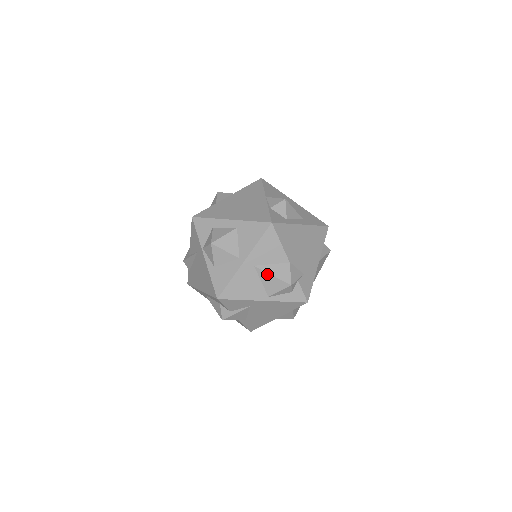
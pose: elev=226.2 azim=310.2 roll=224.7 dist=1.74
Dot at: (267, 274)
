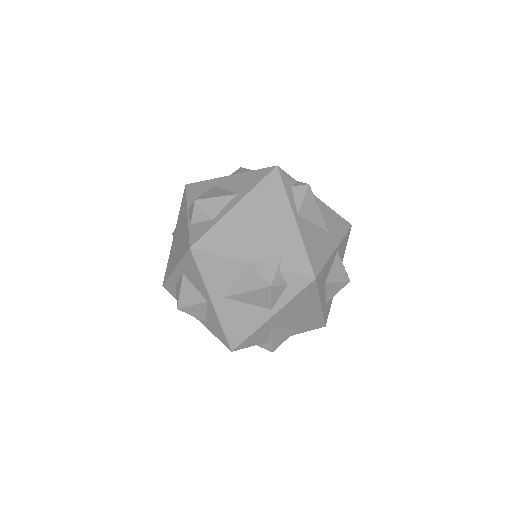
Dot at: (242, 295)
